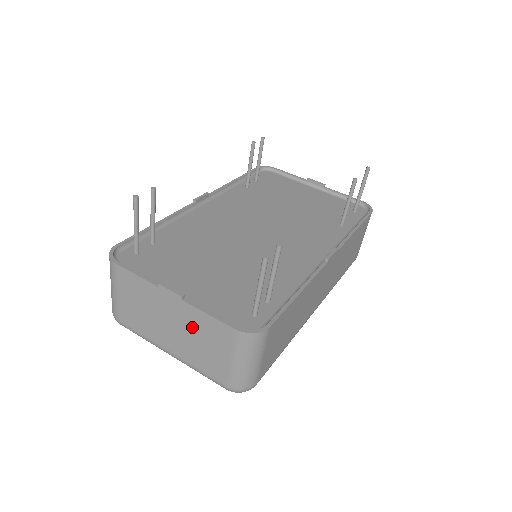
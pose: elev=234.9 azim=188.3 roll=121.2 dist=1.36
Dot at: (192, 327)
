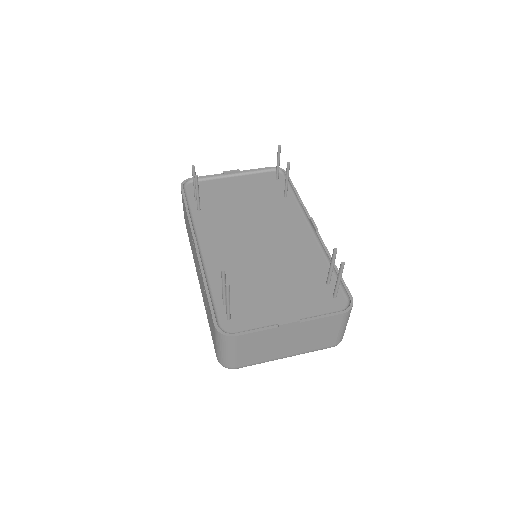
Dot at: (308, 332)
